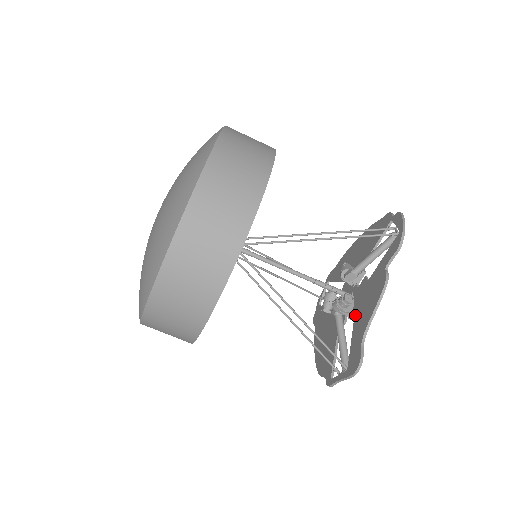
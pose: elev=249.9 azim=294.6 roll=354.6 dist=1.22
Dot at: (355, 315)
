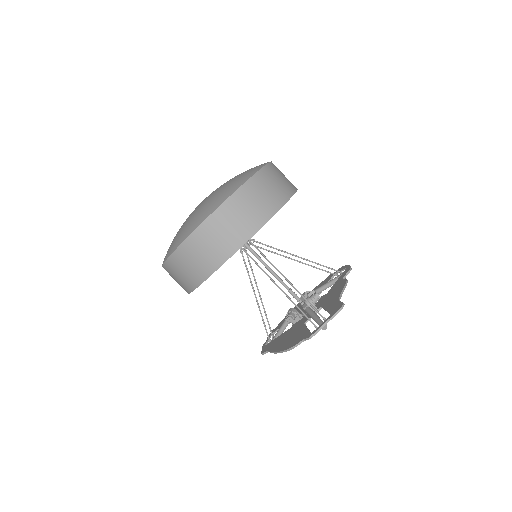
Dot at: (322, 305)
